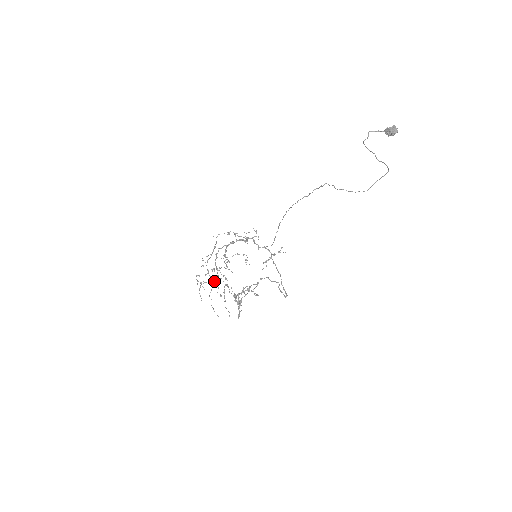
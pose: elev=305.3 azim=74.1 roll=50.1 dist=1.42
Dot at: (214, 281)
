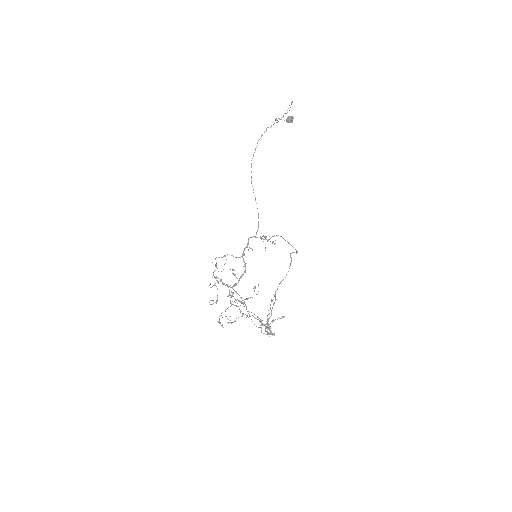
Dot at: (230, 303)
